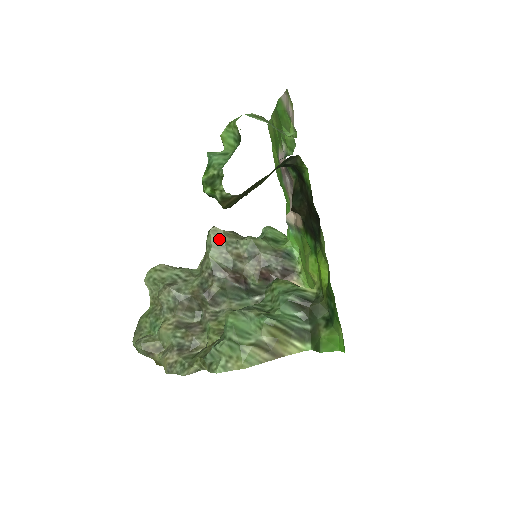
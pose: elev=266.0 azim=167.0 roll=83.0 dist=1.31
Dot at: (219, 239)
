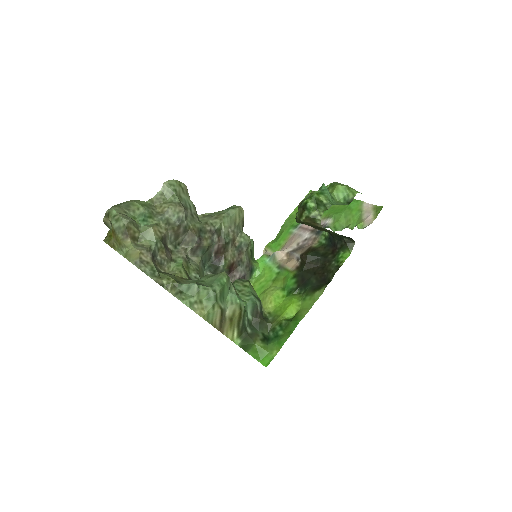
Dot at: (238, 218)
